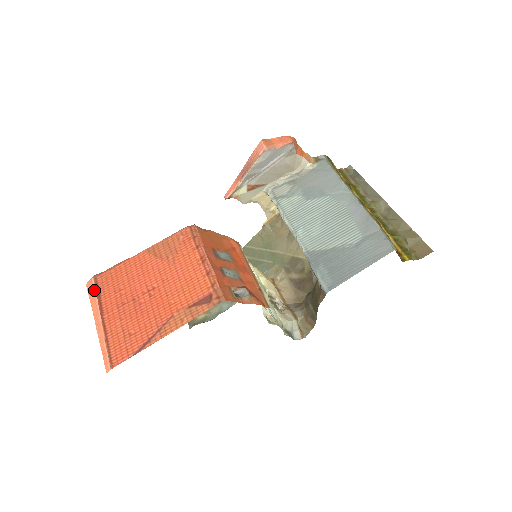
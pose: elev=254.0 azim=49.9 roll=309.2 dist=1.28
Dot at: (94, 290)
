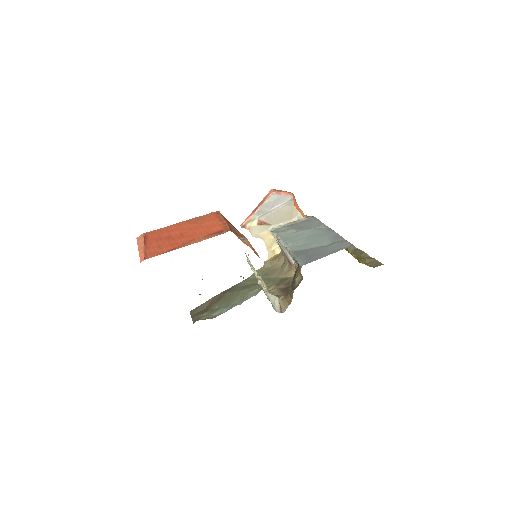
Dot at: (142, 237)
